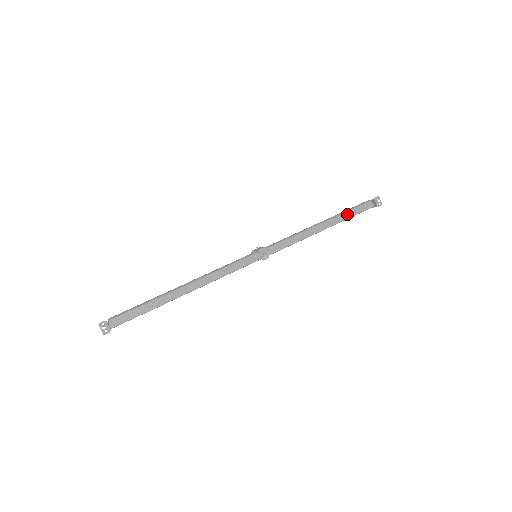
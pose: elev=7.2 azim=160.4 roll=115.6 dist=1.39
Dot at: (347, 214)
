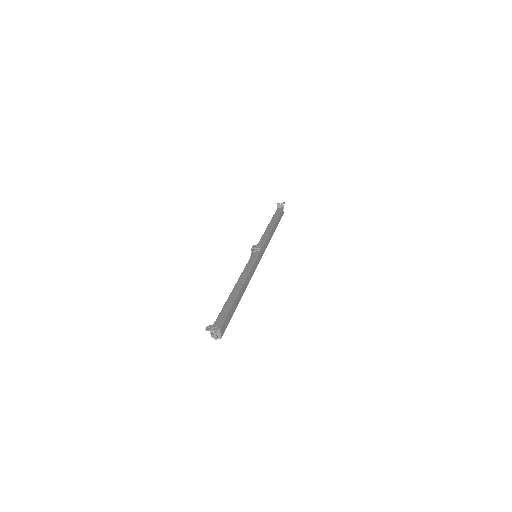
Dot at: (275, 217)
